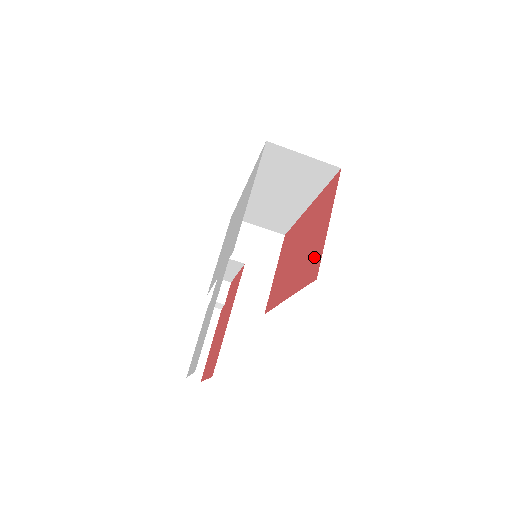
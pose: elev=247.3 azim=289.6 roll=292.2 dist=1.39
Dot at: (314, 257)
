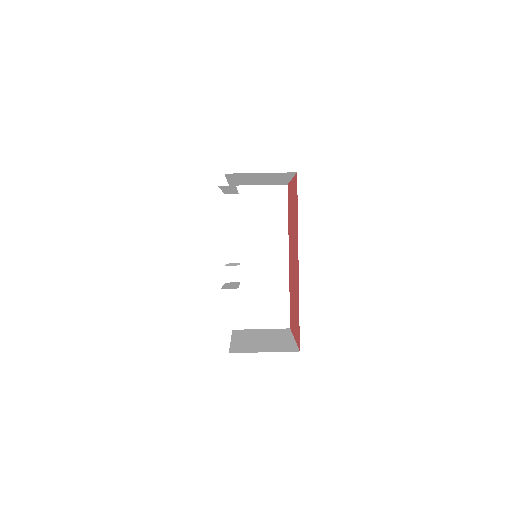
Dot at: (294, 196)
